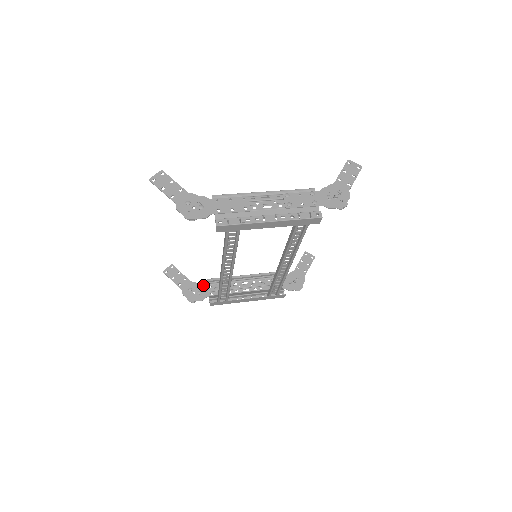
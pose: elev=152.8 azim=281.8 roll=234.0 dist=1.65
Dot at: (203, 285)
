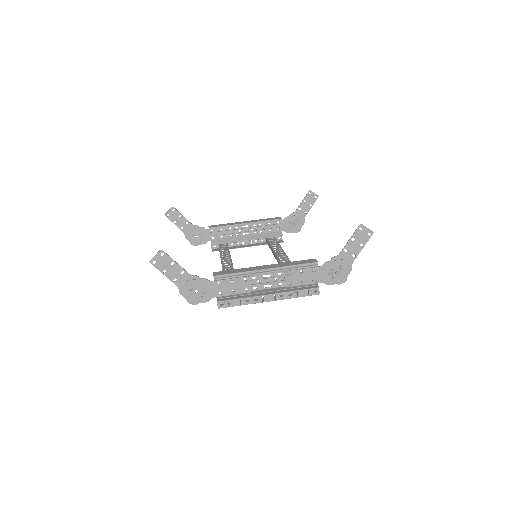
Dot at: (205, 229)
